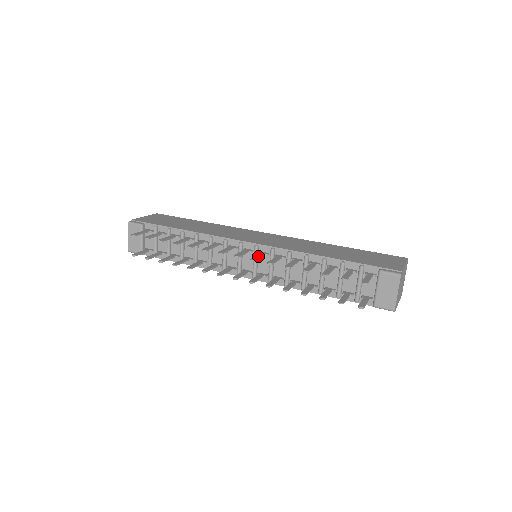
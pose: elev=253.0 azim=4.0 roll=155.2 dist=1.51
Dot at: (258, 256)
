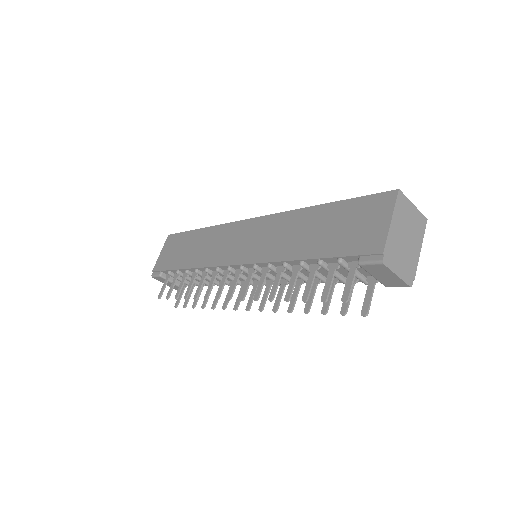
Dot at: (246, 286)
